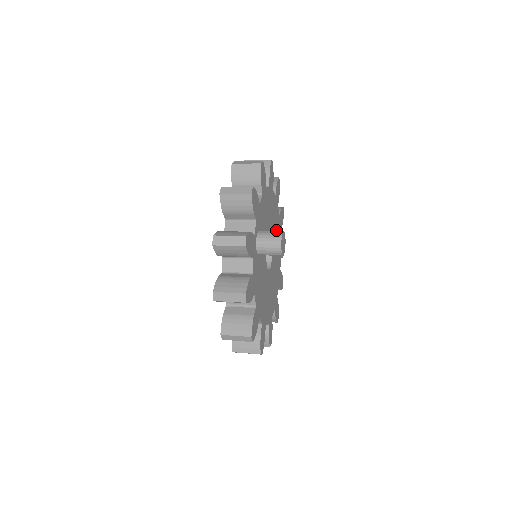
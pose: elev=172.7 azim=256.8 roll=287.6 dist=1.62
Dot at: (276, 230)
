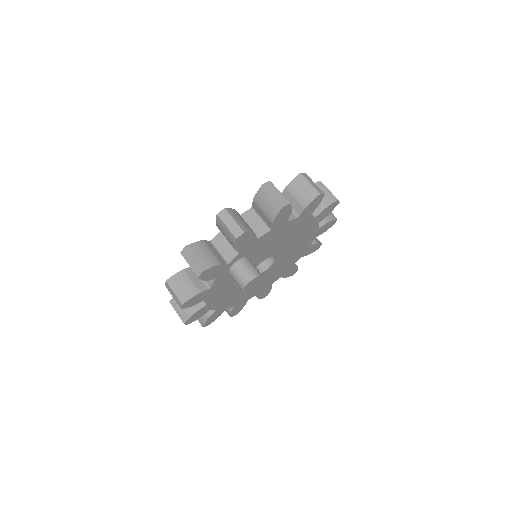
Dot at: (300, 242)
